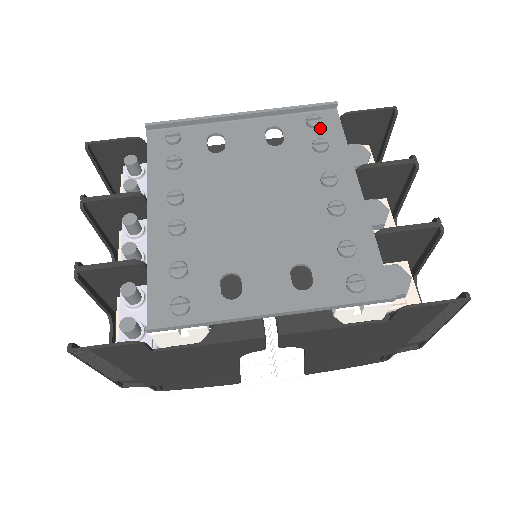
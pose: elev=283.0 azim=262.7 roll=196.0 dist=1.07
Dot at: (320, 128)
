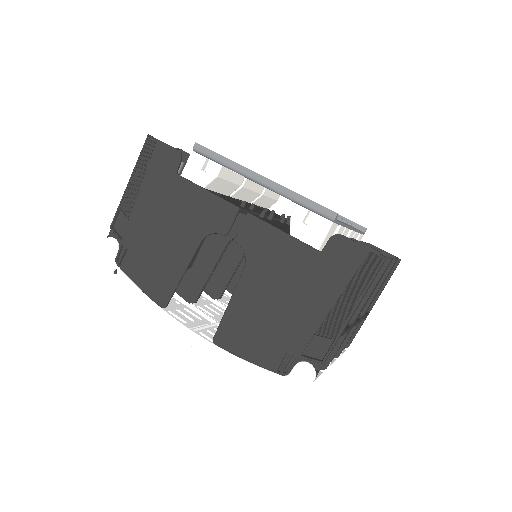
Dot at: occluded
